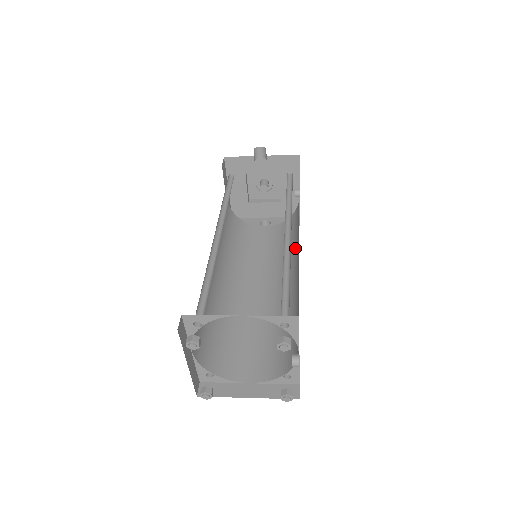
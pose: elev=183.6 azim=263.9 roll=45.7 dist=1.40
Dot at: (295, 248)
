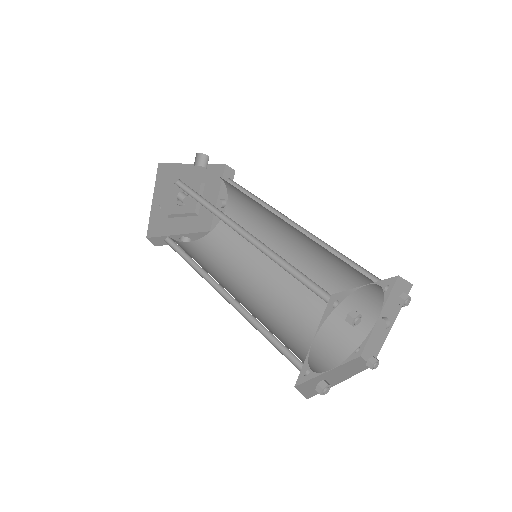
Dot at: (259, 250)
